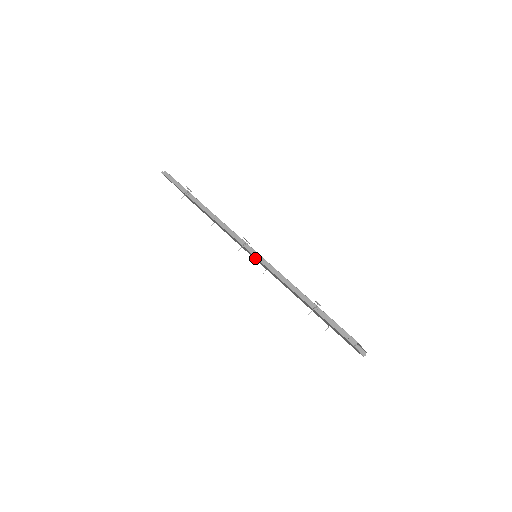
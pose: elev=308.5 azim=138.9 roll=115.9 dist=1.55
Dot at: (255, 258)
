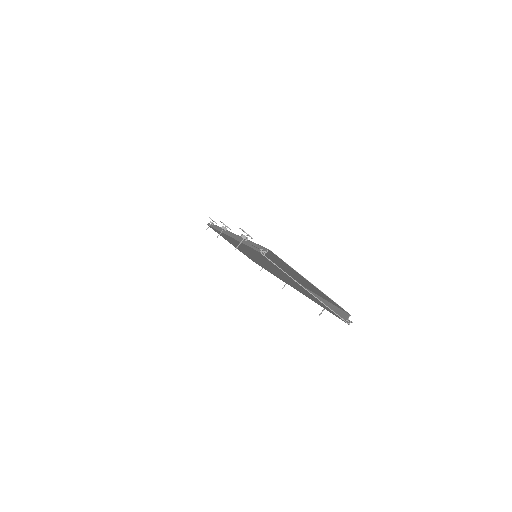
Dot at: (252, 256)
